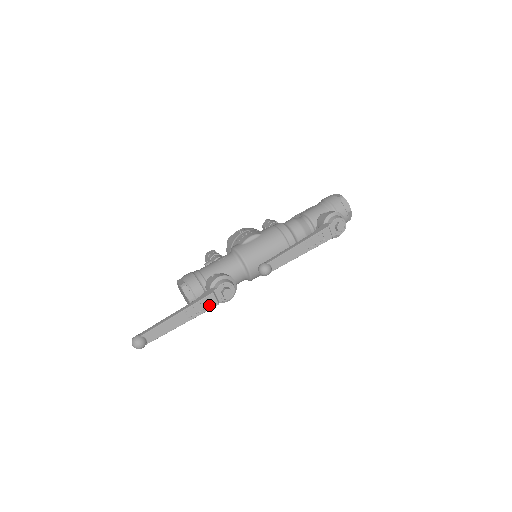
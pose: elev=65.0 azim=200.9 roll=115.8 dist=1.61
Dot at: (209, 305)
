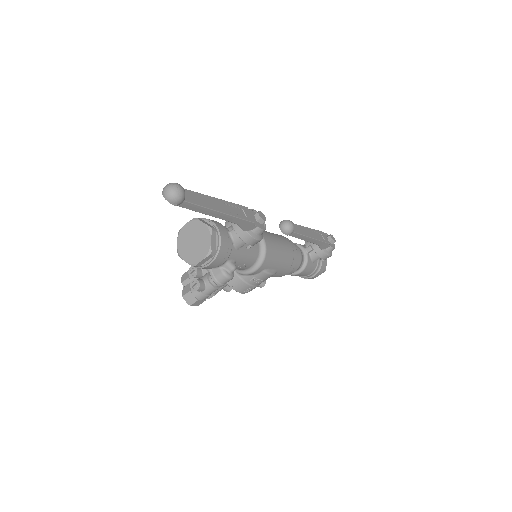
Dot at: (246, 216)
